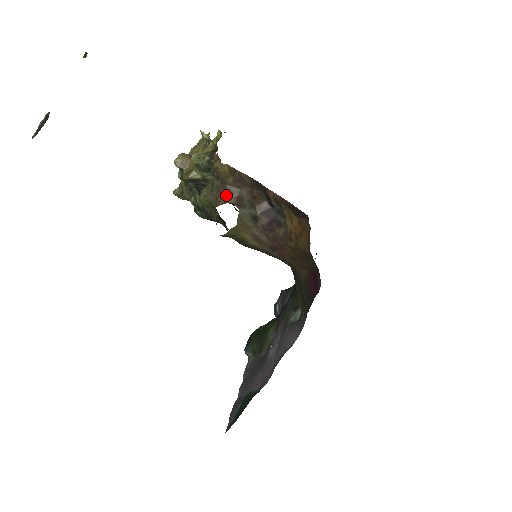
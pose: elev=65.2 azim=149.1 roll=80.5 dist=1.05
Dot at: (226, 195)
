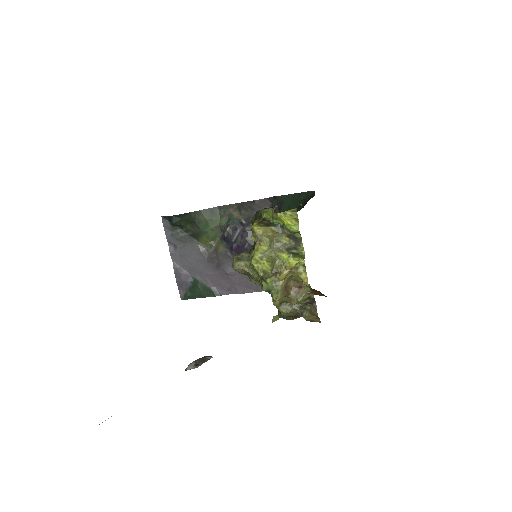
Dot at: occluded
